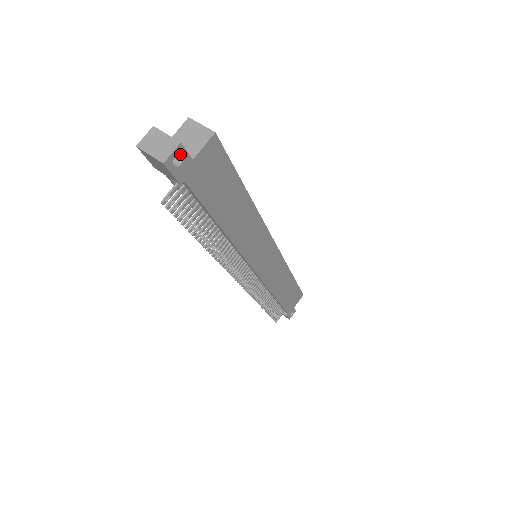
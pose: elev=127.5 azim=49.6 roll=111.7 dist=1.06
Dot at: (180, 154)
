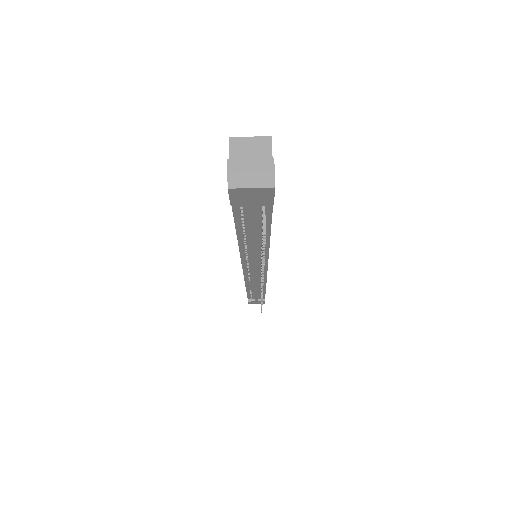
Dot at: occluded
